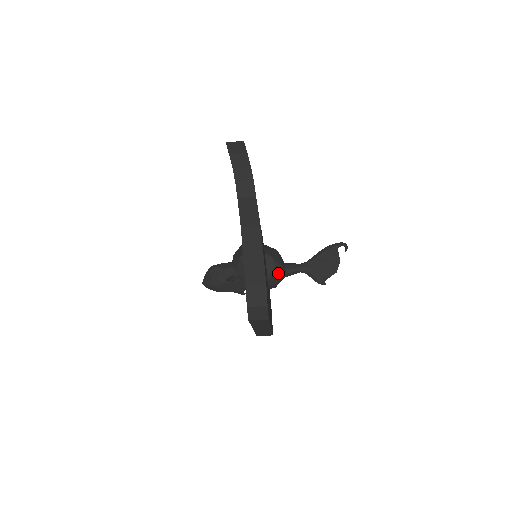
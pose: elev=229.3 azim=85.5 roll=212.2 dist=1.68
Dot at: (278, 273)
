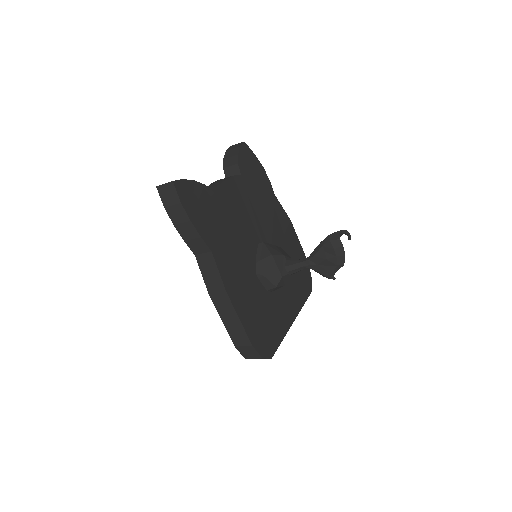
Dot at: (278, 285)
